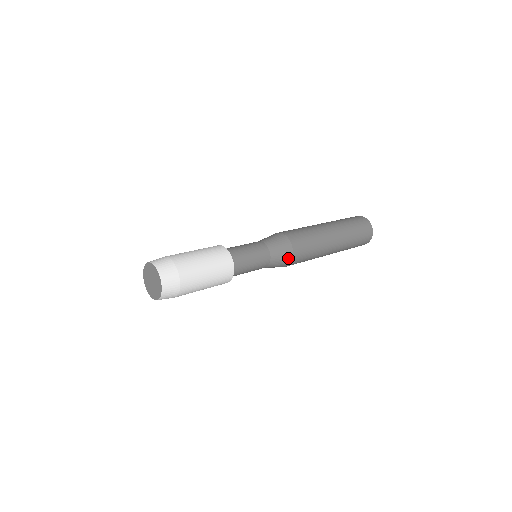
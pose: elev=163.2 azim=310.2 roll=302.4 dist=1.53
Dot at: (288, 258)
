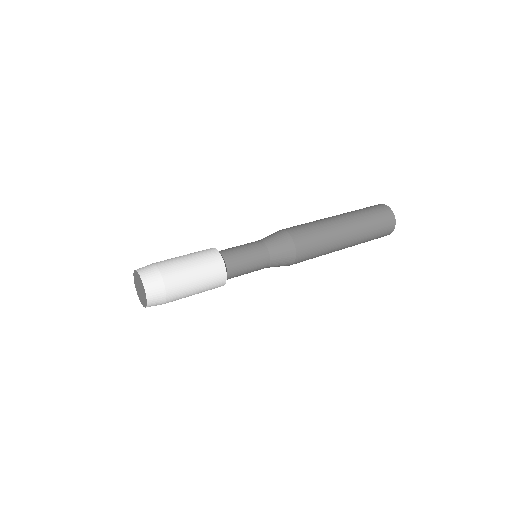
Dot at: (288, 264)
